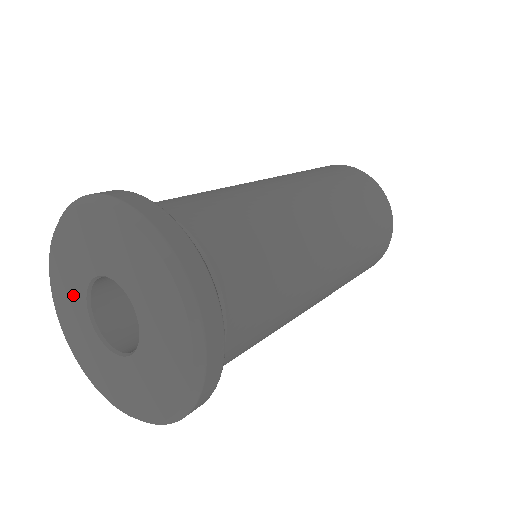
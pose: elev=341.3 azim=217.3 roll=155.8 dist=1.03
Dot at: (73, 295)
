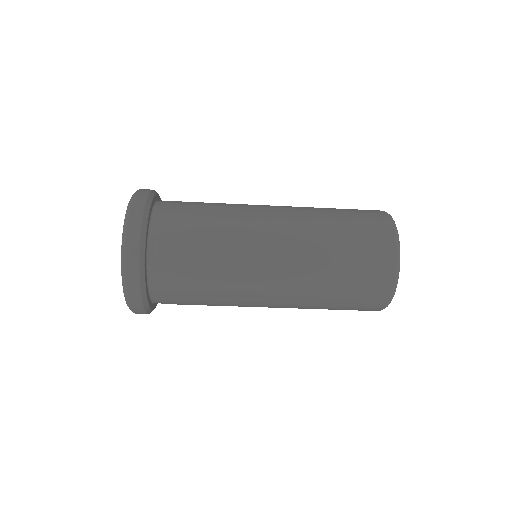
Dot at: occluded
